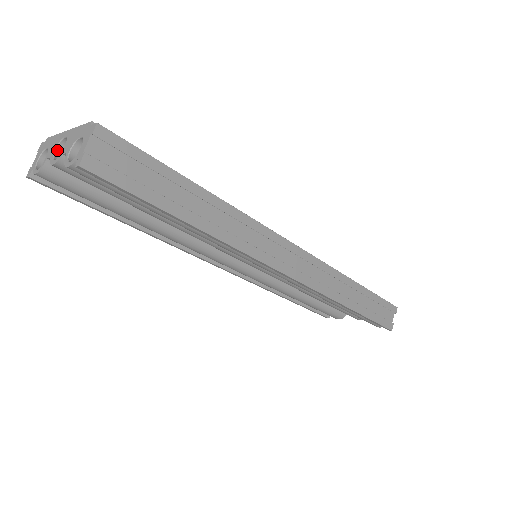
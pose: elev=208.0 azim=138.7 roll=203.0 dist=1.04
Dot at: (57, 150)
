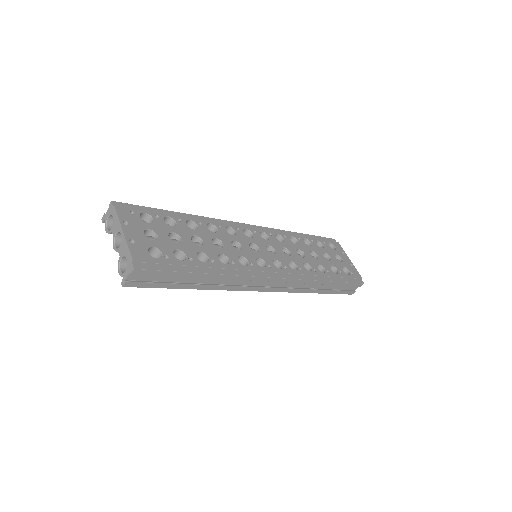
Dot at: (117, 234)
